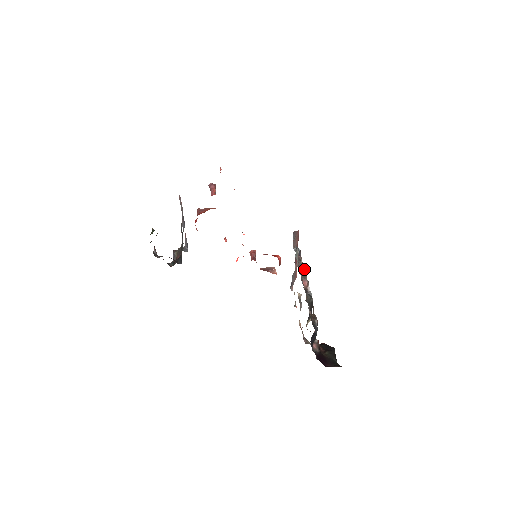
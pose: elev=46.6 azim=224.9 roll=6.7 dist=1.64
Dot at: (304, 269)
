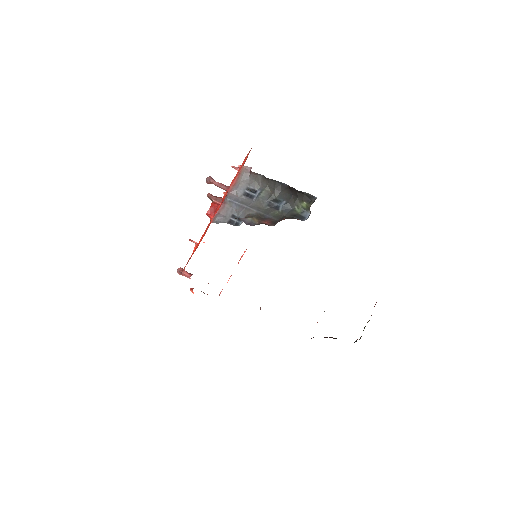
Dot at: occluded
